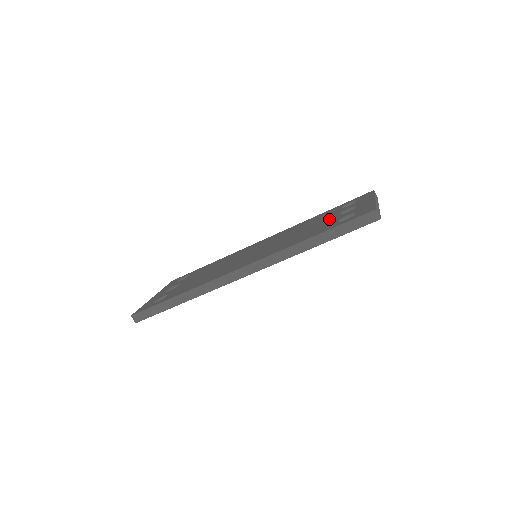
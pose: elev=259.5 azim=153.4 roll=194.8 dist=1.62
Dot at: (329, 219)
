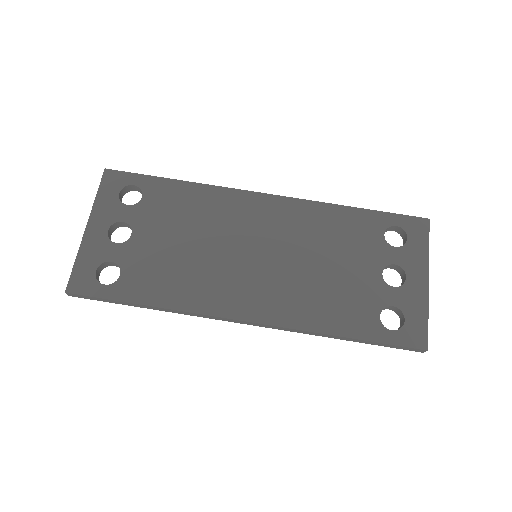
Dot at: (368, 277)
